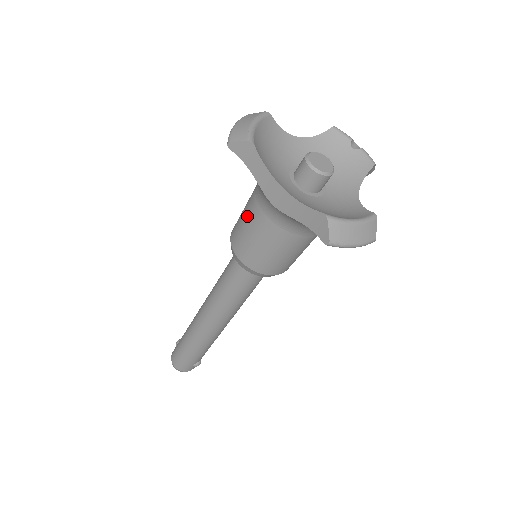
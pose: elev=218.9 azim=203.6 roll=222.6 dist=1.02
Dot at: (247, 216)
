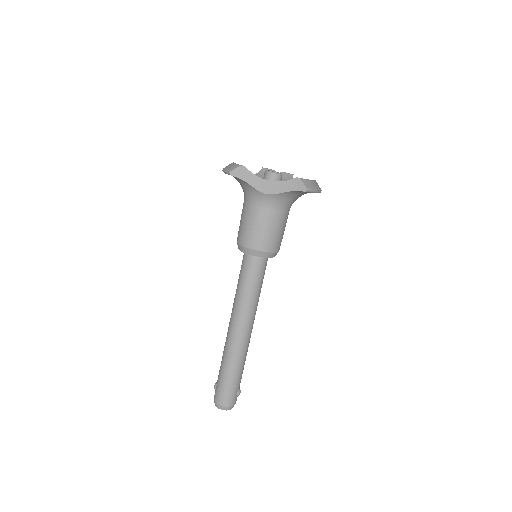
Dot at: (249, 219)
